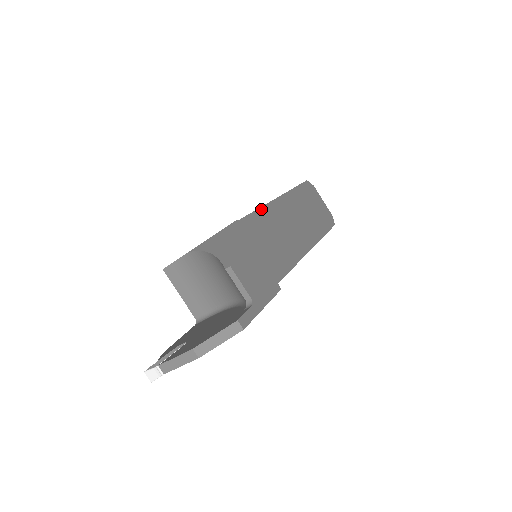
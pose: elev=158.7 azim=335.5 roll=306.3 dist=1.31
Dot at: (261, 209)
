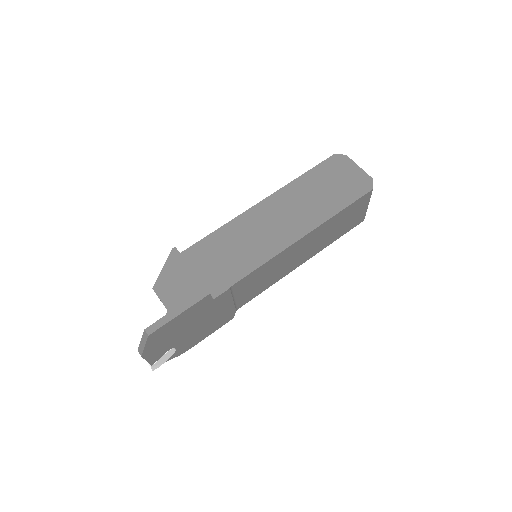
Dot at: (237, 218)
